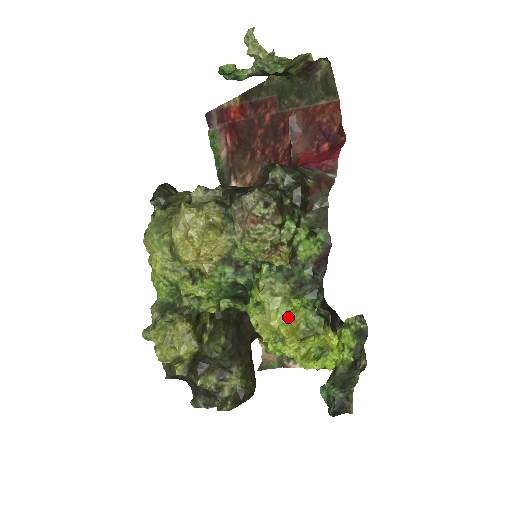
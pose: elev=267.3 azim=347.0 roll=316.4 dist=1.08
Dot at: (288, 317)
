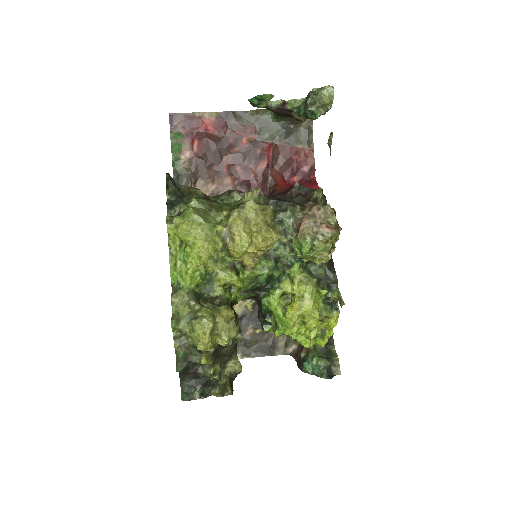
Dot at: (317, 304)
